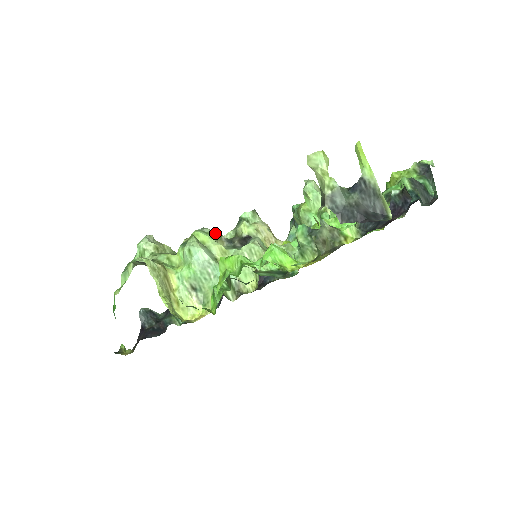
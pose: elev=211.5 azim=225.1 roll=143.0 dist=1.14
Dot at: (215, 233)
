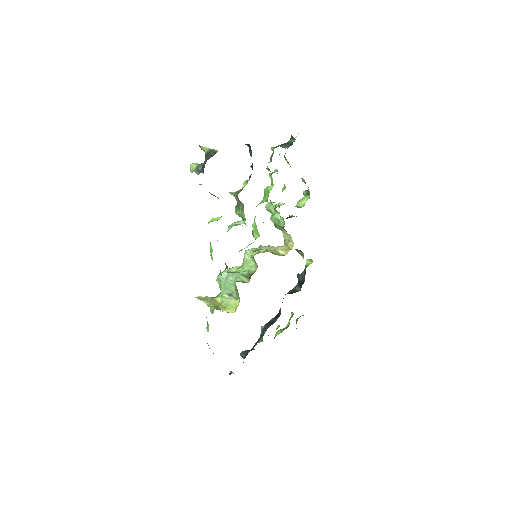
Dot at: occluded
